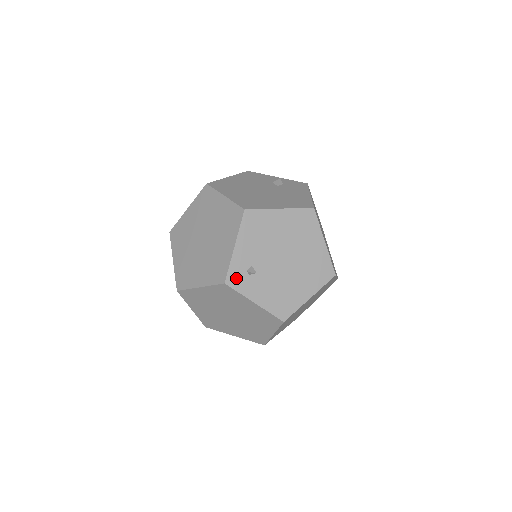
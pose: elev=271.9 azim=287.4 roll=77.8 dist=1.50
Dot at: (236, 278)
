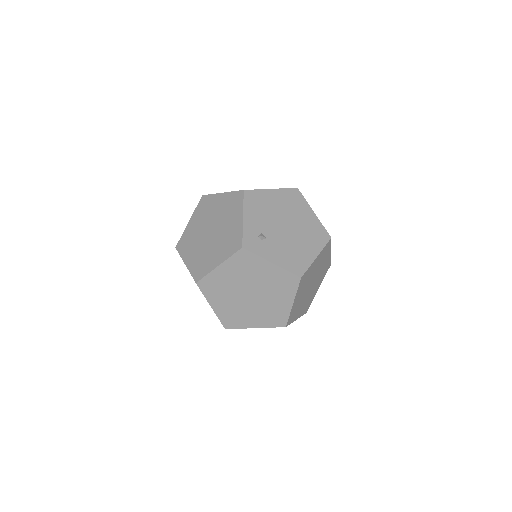
Dot at: (251, 243)
